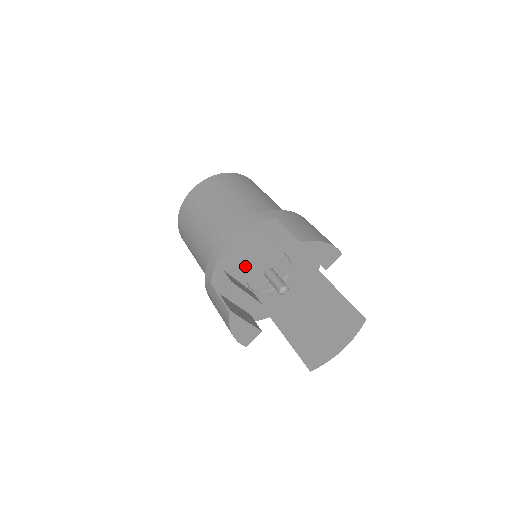
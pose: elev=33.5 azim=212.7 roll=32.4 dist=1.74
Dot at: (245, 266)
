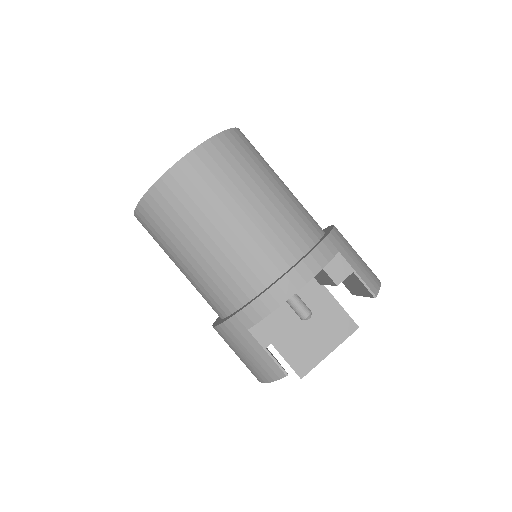
Dot at: occluded
